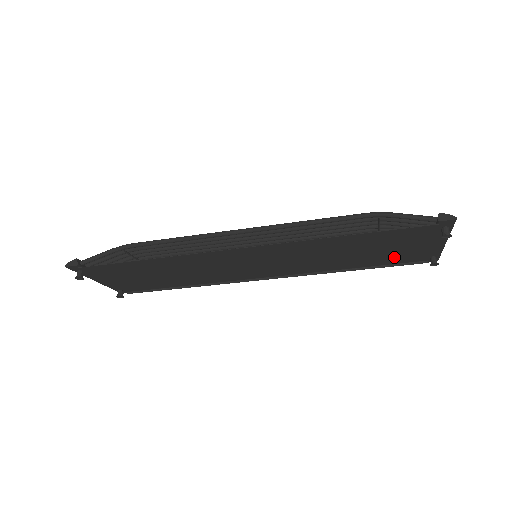
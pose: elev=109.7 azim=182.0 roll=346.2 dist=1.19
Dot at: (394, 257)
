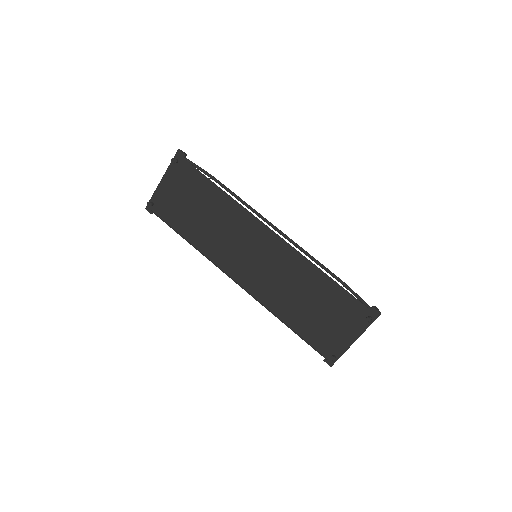
Dot at: (318, 332)
